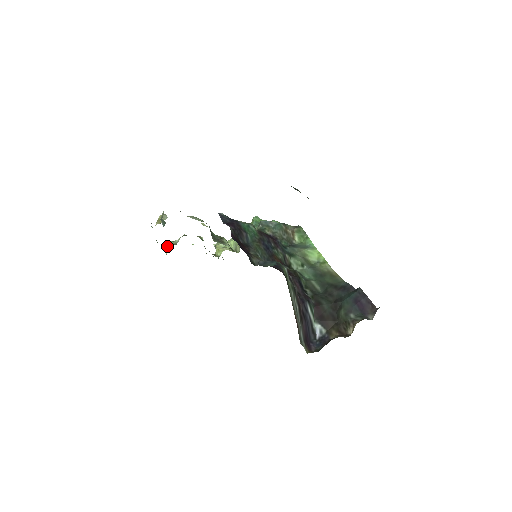
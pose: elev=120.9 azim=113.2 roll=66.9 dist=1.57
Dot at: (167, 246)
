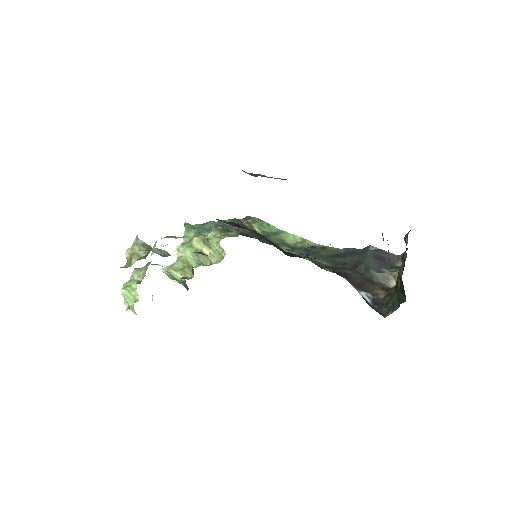
Dot at: (131, 289)
